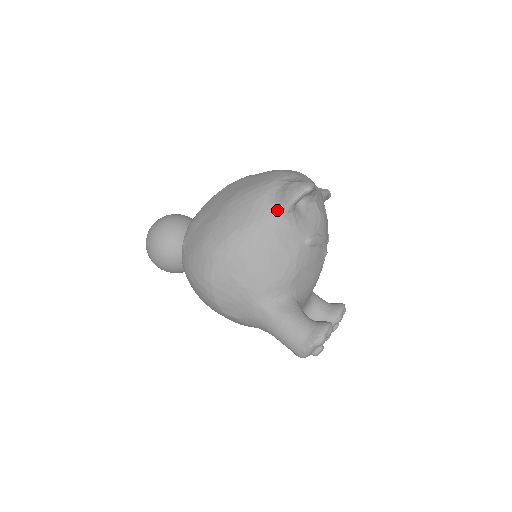
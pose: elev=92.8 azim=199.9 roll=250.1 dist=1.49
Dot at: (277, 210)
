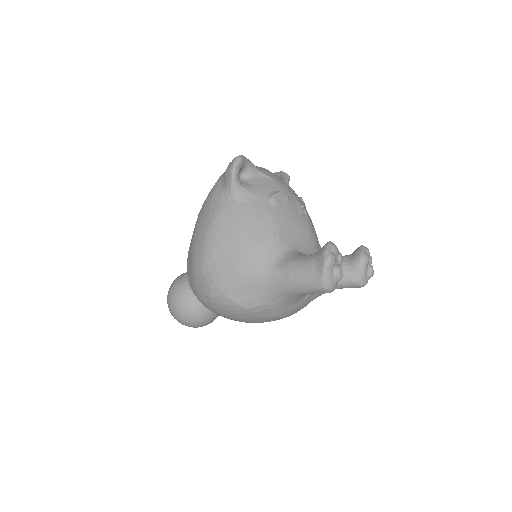
Dot at: (228, 193)
